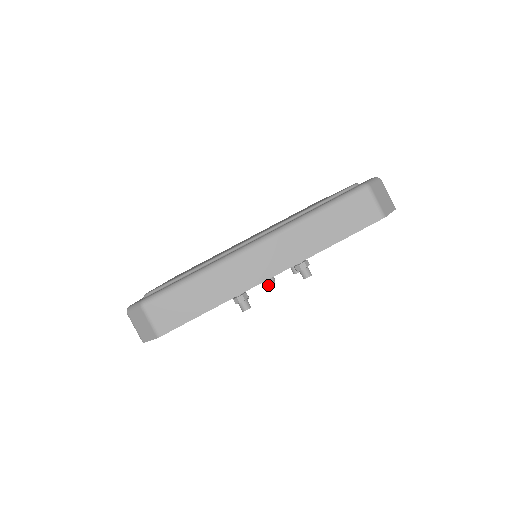
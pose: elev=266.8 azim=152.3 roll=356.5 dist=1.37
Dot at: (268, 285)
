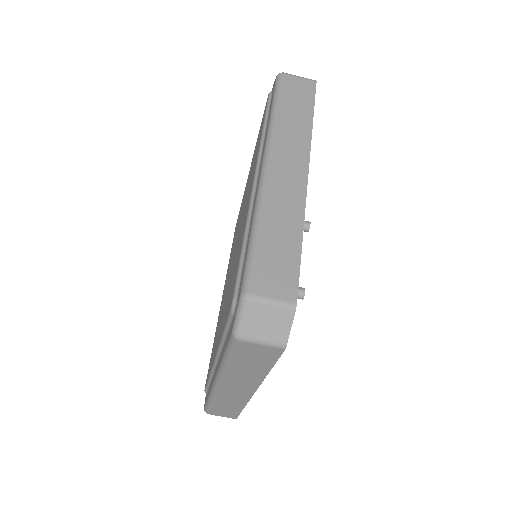
Dot at: occluded
